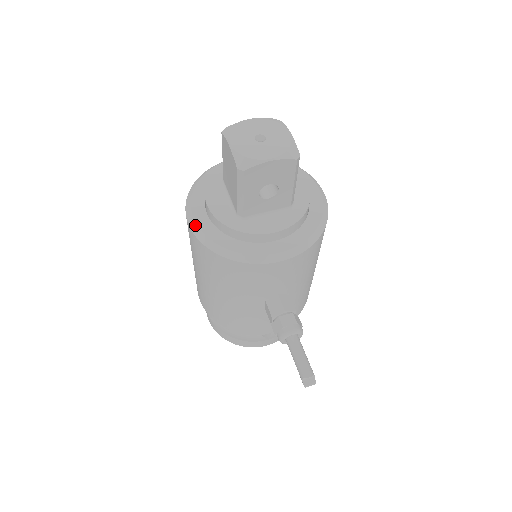
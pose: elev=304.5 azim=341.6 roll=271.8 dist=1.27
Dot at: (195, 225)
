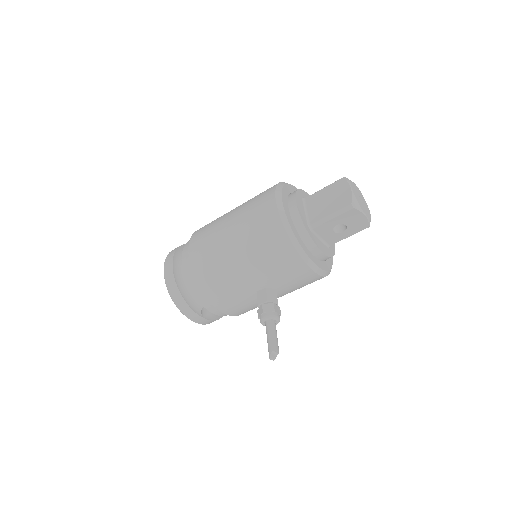
Dot at: (283, 207)
